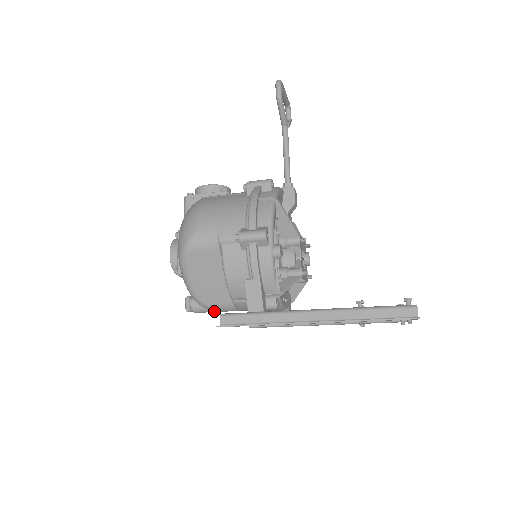
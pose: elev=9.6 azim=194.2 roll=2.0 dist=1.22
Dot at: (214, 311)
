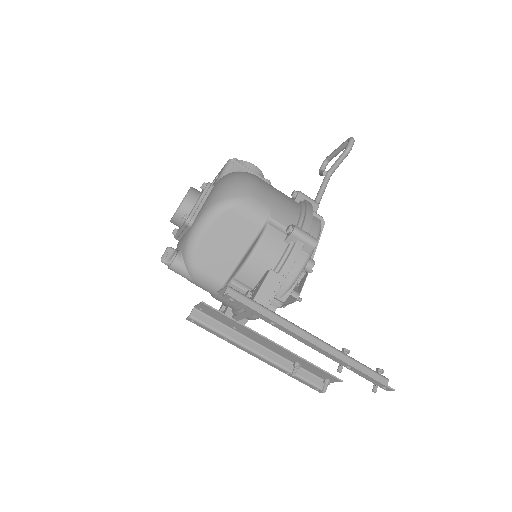
Dot at: (192, 279)
